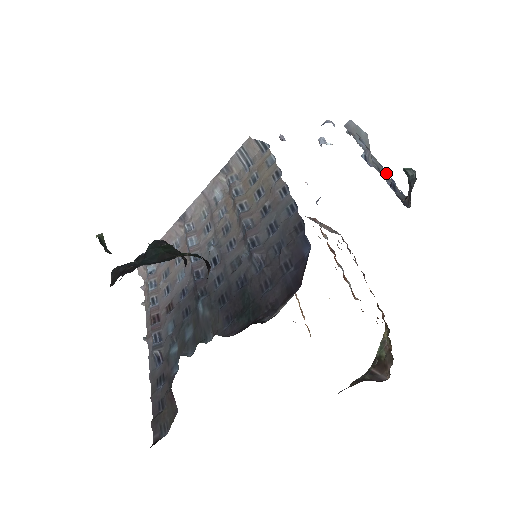
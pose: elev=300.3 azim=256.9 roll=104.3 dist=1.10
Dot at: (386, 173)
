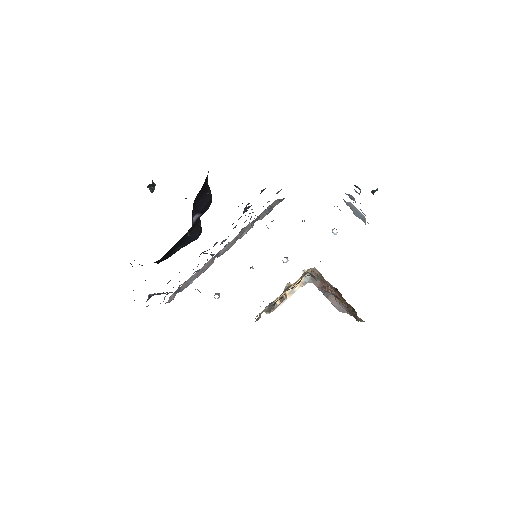
Dot at: occluded
